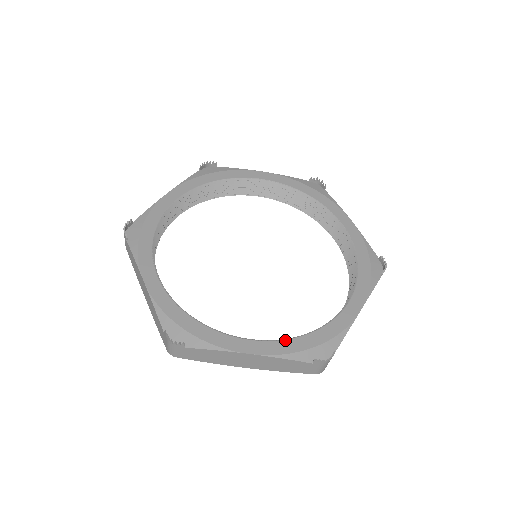
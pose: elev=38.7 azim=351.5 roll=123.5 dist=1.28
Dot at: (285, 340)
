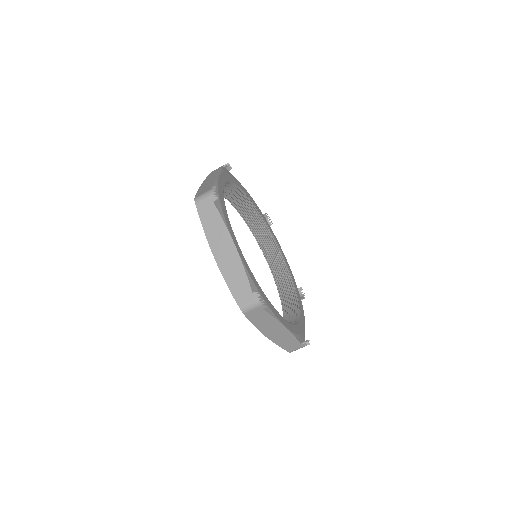
Dot at: occluded
